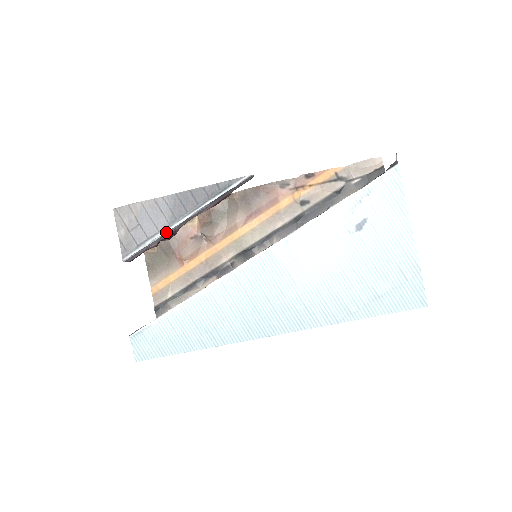
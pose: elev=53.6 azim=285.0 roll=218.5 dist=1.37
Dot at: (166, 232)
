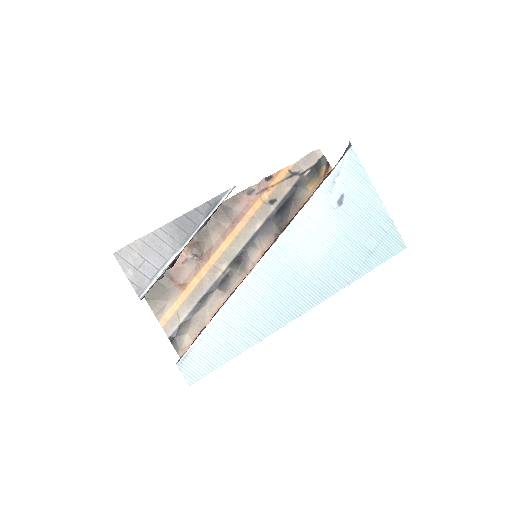
Dot at: (174, 259)
